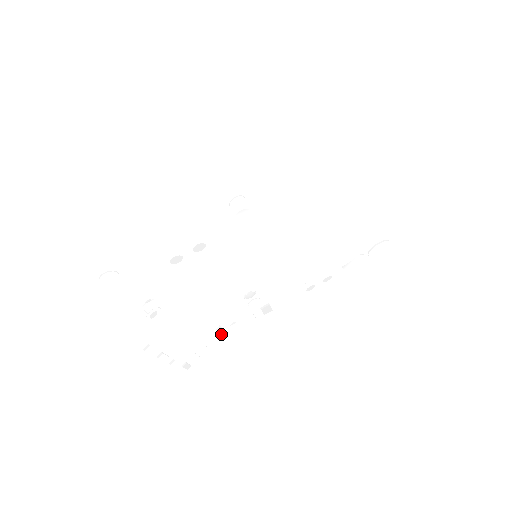
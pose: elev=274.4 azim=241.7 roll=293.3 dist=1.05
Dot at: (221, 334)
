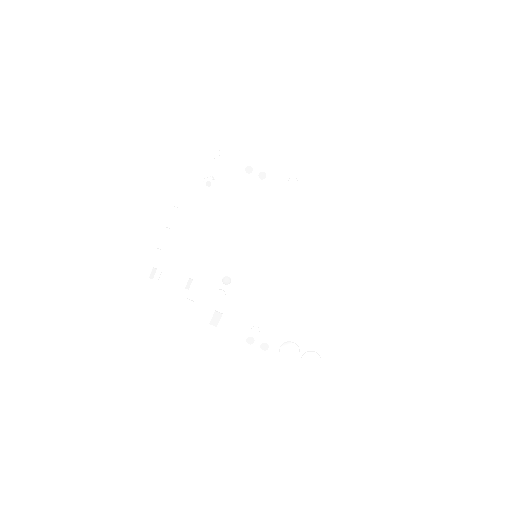
Dot at: (183, 291)
